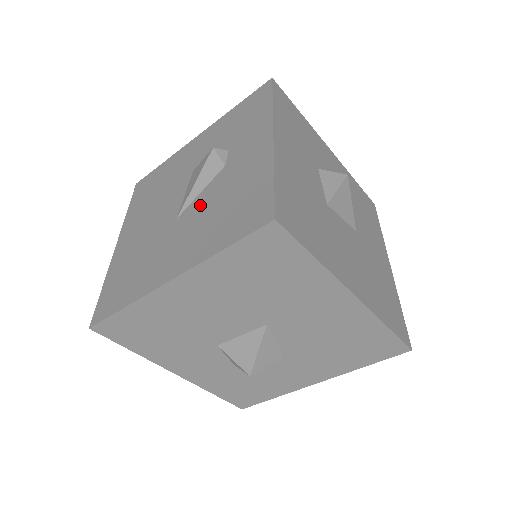
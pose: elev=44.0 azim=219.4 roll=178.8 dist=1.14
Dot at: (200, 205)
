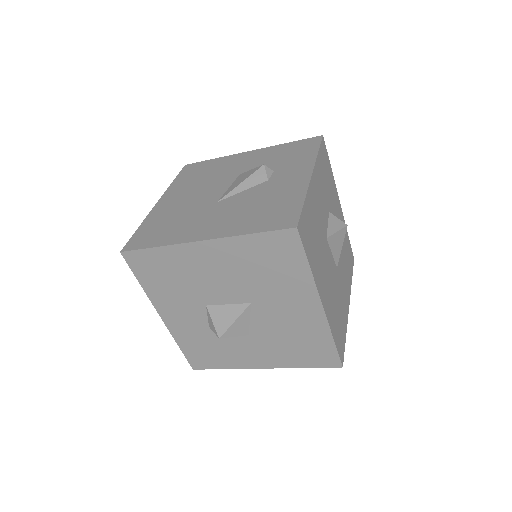
Dot at: (240, 199)
